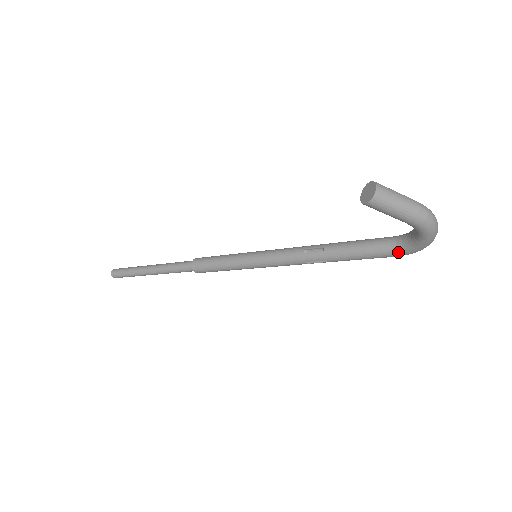
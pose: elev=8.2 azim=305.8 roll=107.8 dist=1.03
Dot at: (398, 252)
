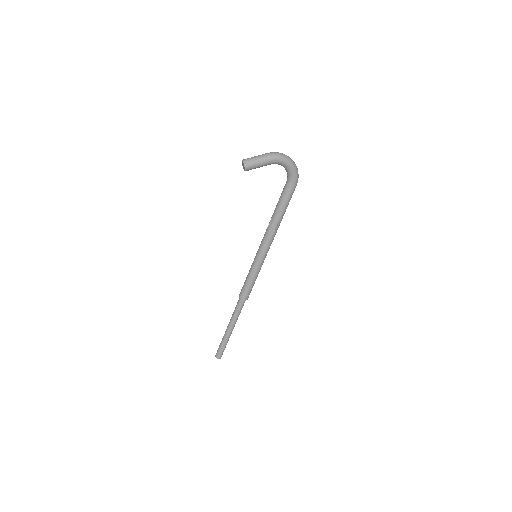
Dot at: (292, 183)
